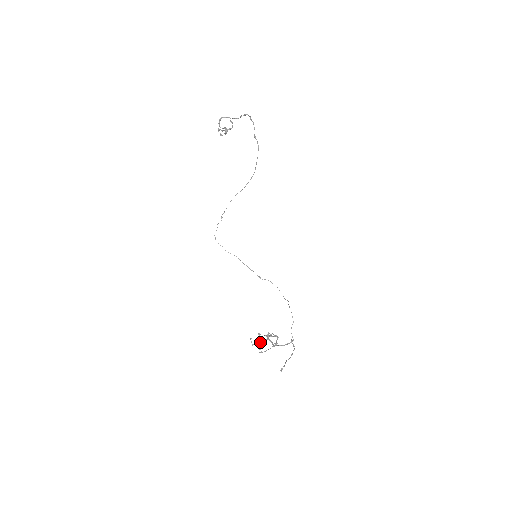
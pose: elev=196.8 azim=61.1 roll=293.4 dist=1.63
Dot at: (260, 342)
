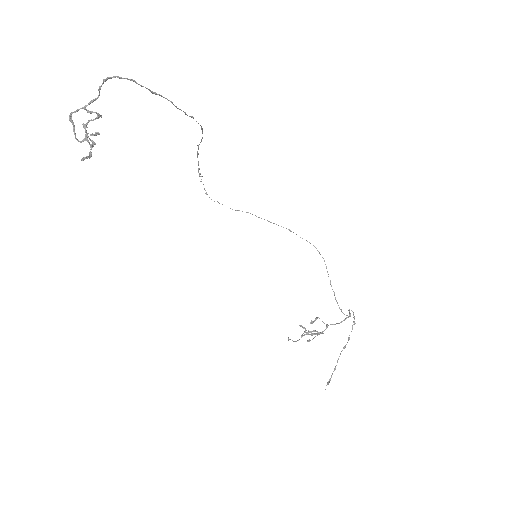
Dot at: occluded
